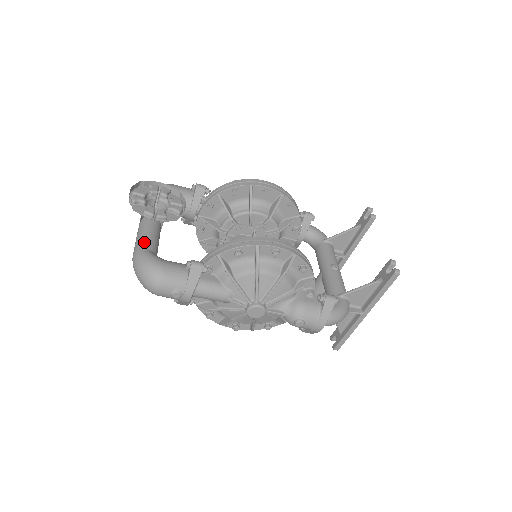
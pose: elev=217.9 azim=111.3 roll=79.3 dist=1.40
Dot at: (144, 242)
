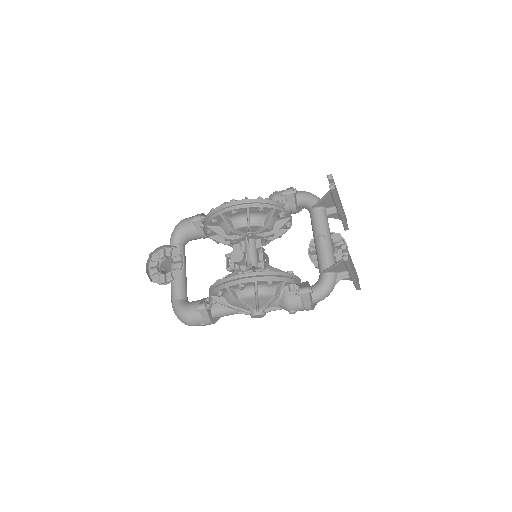
Dot at: (173, 293)
